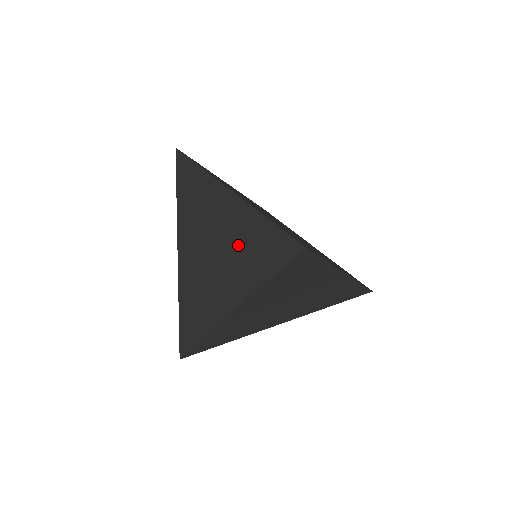
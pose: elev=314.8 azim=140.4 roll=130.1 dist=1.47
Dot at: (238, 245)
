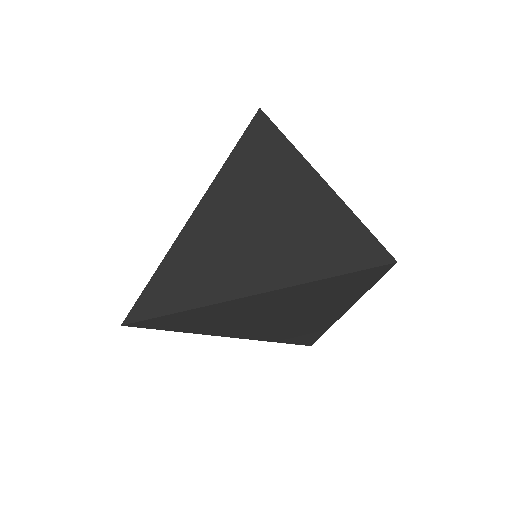
Dot at: (306, 229)
